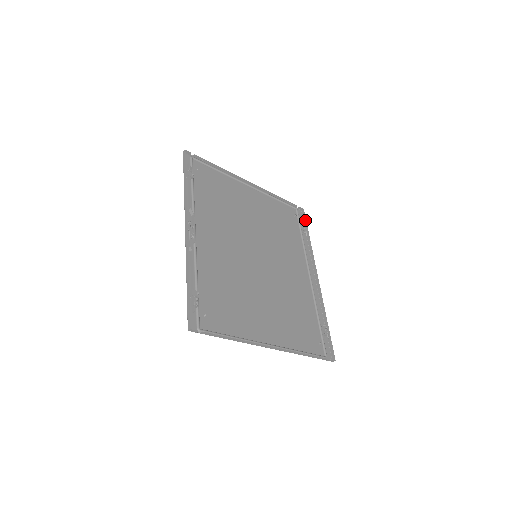
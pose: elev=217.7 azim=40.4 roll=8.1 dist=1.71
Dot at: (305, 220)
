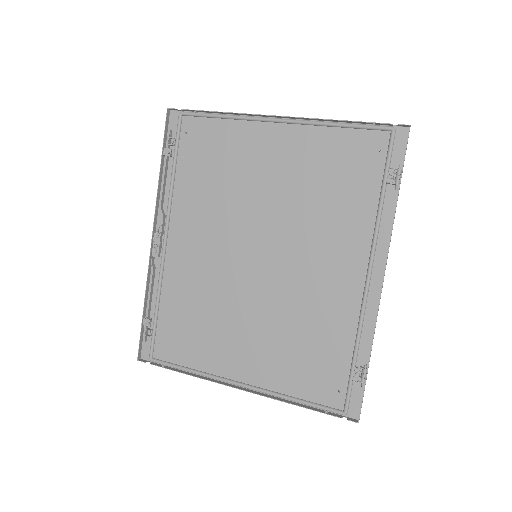
Dot at: (404, 154)
